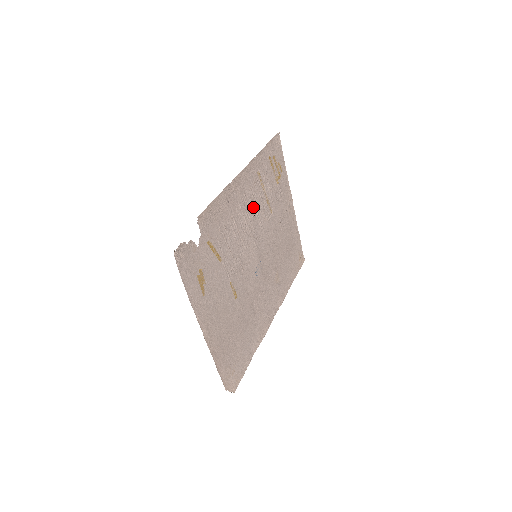
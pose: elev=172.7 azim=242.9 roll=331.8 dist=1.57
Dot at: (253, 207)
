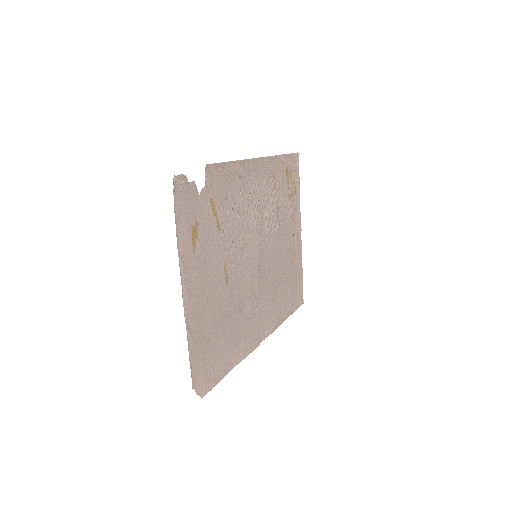
Dot at: (262, 203)
